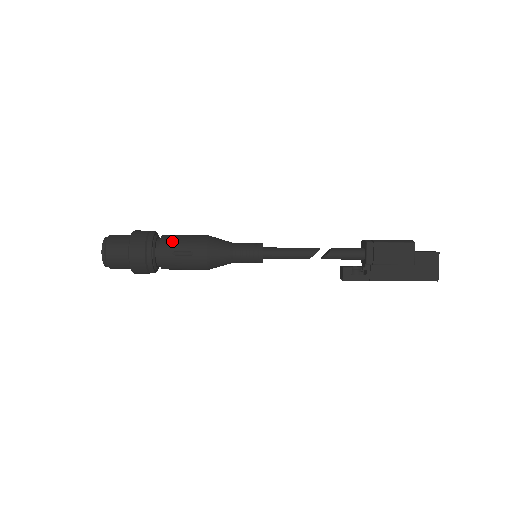
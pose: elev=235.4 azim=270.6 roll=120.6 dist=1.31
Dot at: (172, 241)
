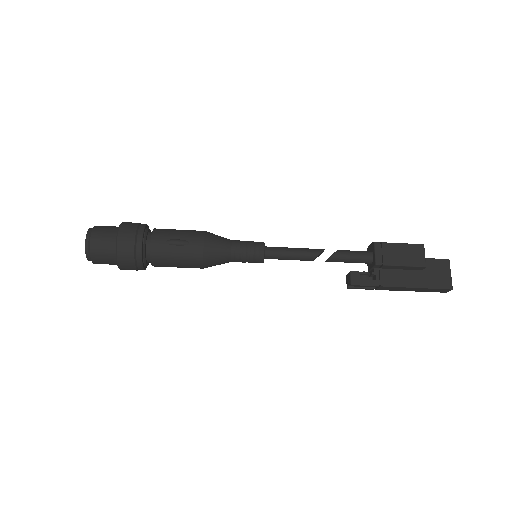
Dot at: (166, 231)
